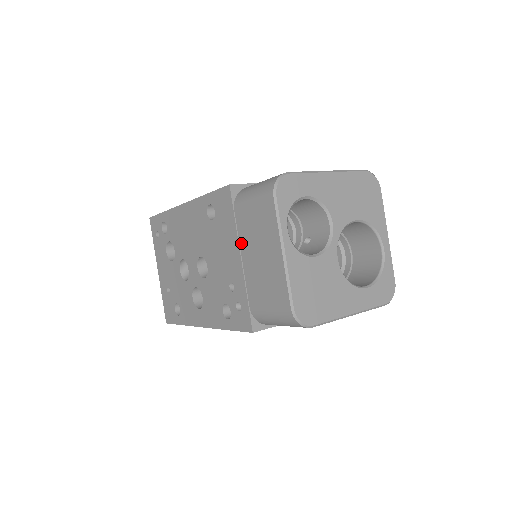
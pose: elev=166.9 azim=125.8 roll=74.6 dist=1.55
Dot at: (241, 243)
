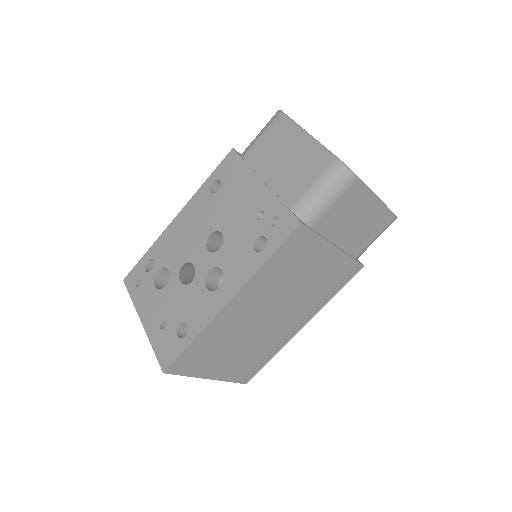
Dot at: (259, 172)
